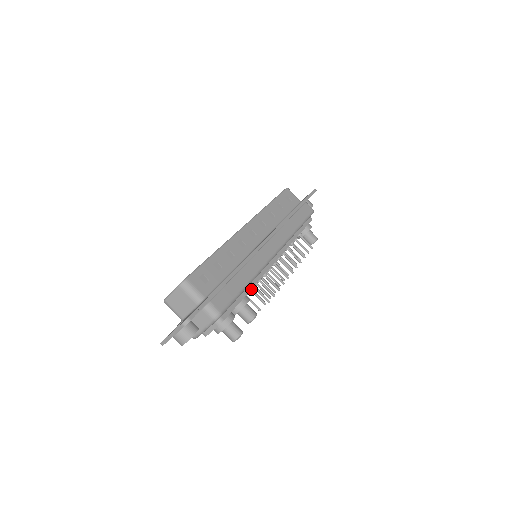
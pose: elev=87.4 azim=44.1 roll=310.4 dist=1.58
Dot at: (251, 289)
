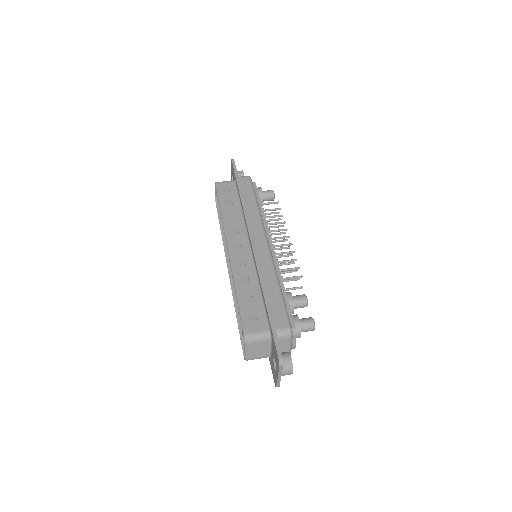
Dot at: occluded
